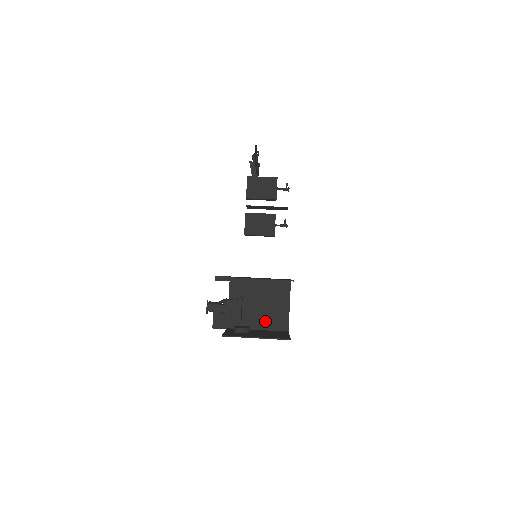
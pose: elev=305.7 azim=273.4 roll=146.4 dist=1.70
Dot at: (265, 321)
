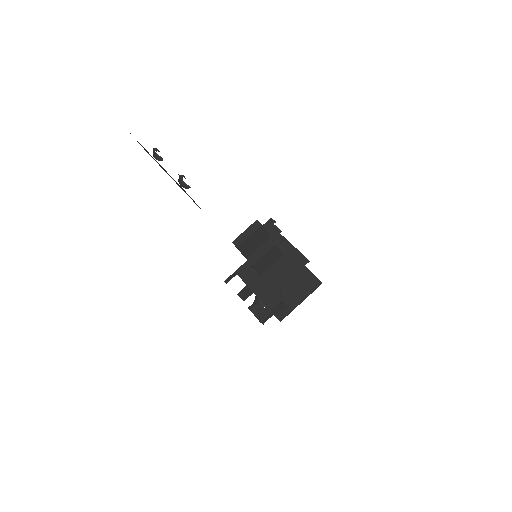
Dot at: occluded
